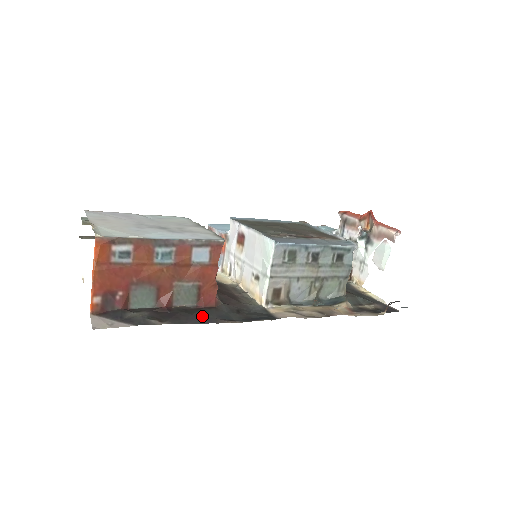
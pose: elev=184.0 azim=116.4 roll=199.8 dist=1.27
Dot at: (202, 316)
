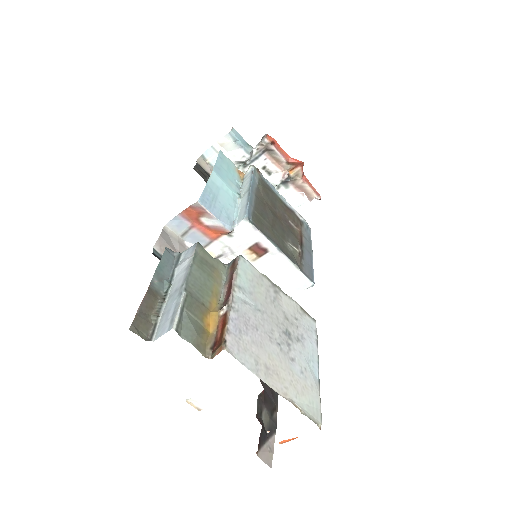
Dot at: occluded
